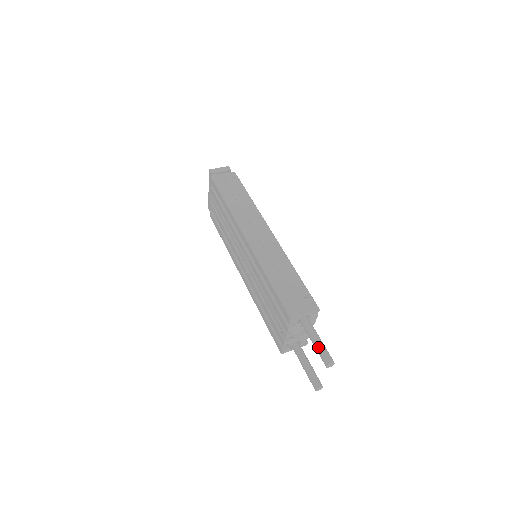
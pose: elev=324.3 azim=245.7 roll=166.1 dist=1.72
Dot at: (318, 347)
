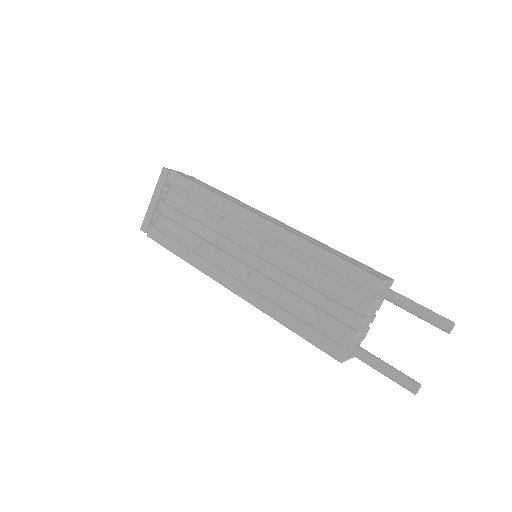
Dot at: (427, 311)
